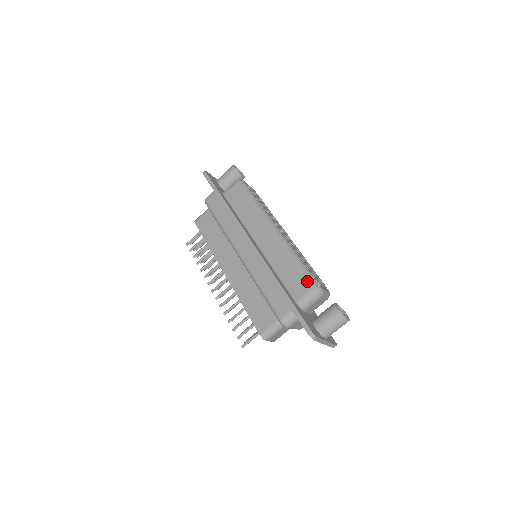
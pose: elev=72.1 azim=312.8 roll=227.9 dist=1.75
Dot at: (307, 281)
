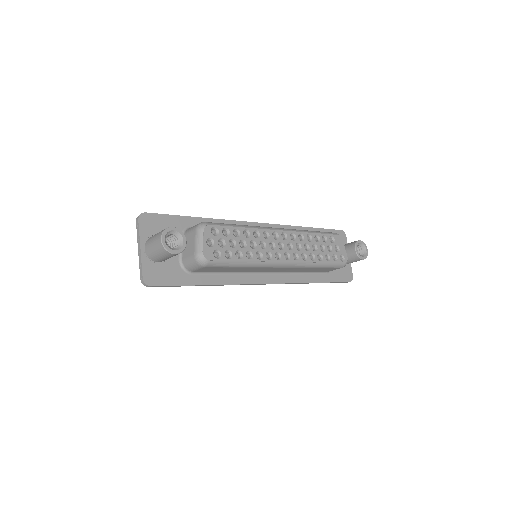
Dot at: (335, 268)
